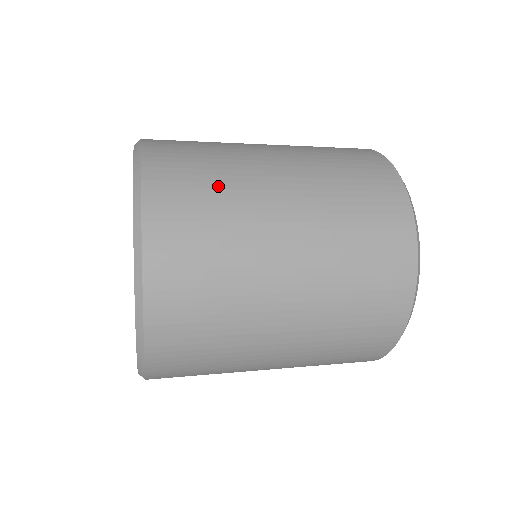
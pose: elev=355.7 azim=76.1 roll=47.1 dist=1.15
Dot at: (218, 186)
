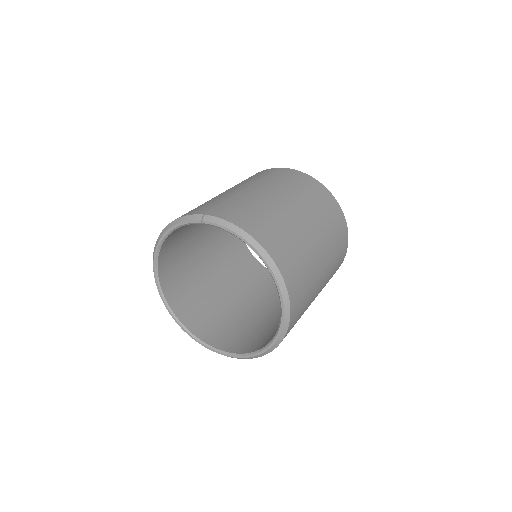
Dot at: (309, 293)
